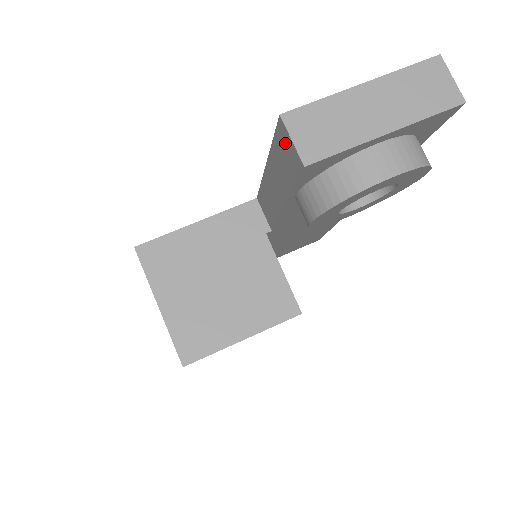
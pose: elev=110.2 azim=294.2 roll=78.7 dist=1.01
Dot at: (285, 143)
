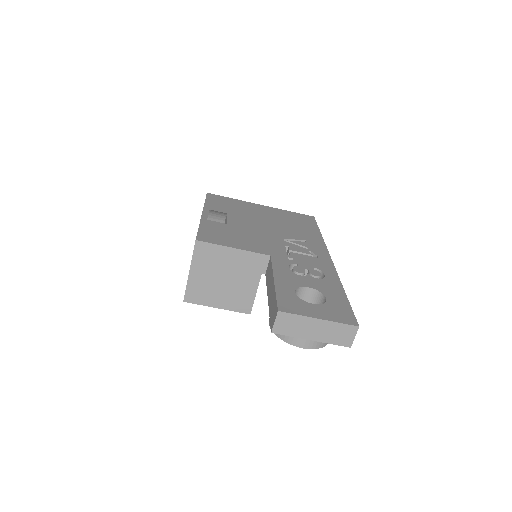
Dot at: (275, 313)
